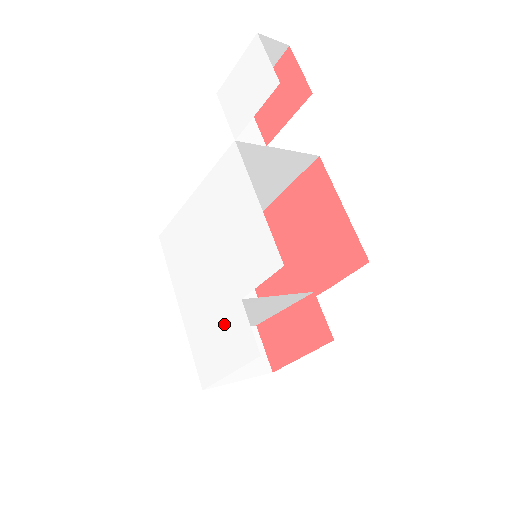
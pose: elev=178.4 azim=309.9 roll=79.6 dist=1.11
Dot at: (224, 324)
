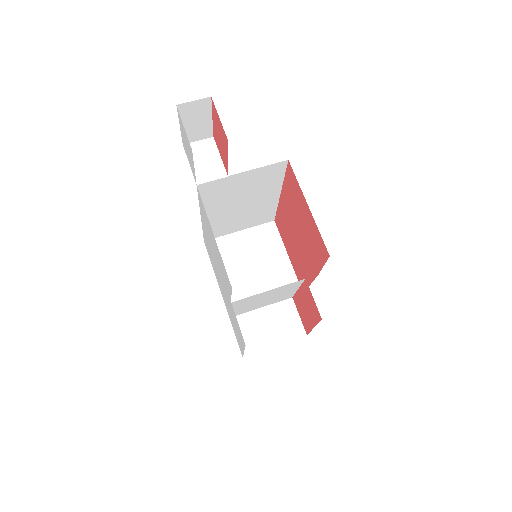
Dot at: (233, 317)
